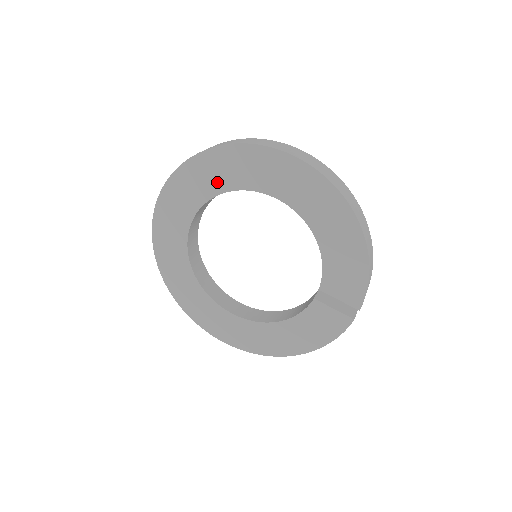
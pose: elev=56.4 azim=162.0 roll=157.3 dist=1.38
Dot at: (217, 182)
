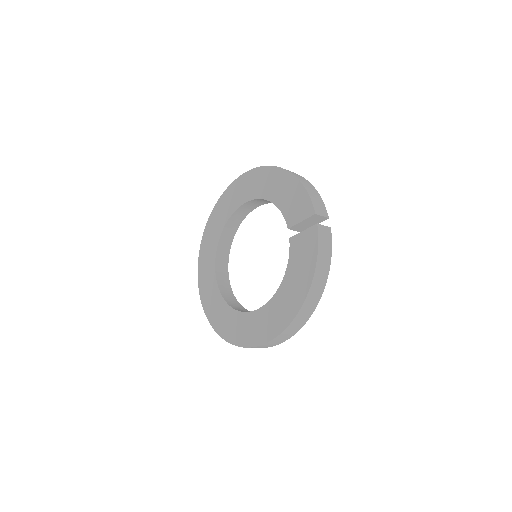
Dot at: (218, 229)
